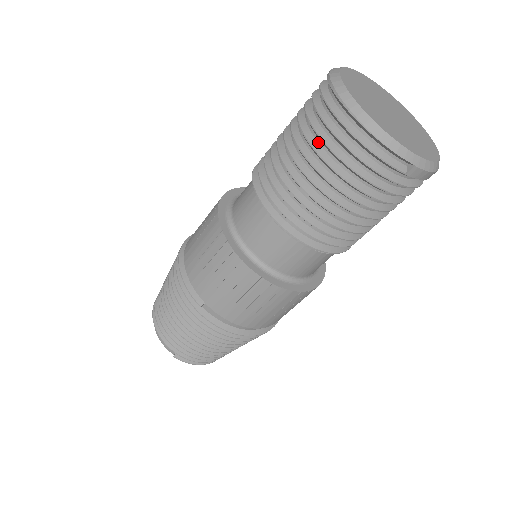
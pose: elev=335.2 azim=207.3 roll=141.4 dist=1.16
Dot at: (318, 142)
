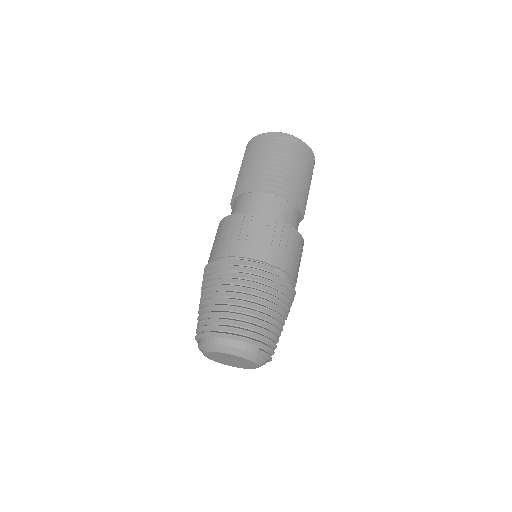
Dot at: (282, 154)
